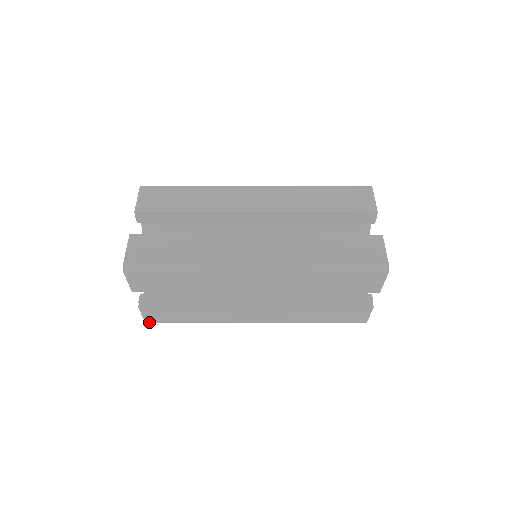
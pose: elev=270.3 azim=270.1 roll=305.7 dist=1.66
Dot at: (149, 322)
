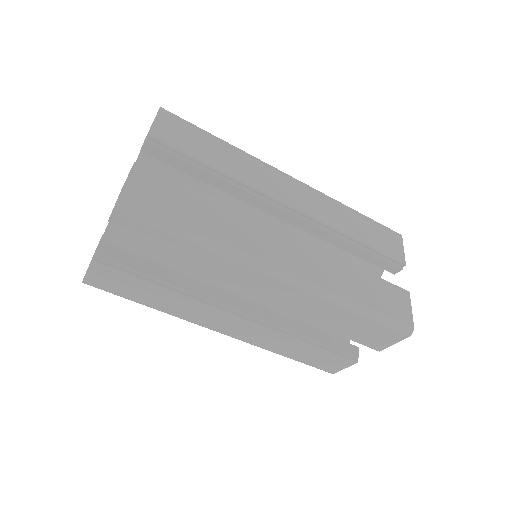
Dot at: occluded
